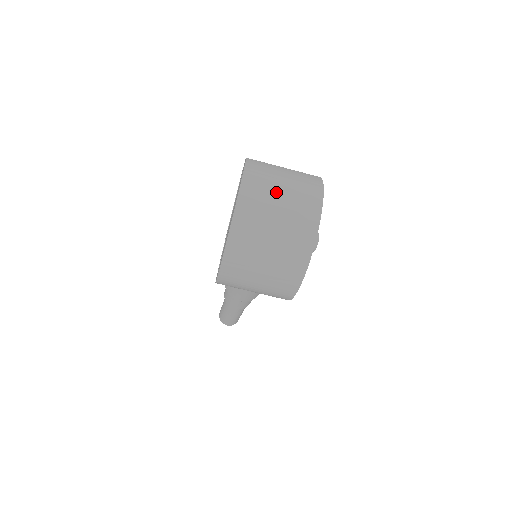
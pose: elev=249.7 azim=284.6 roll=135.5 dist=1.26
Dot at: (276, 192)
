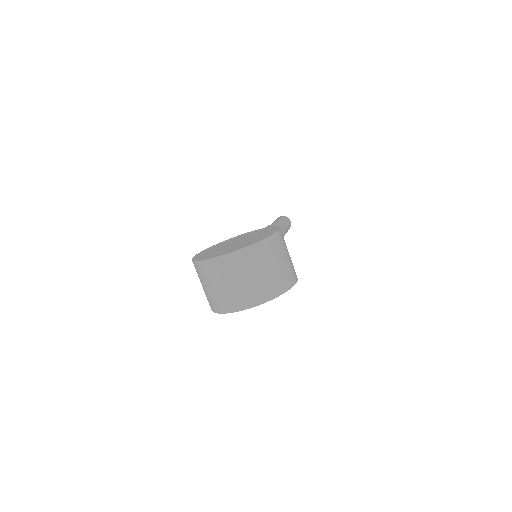
Dot at: (233, 278)
